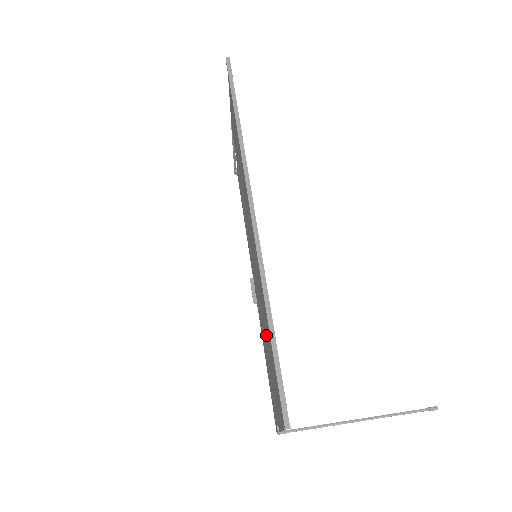
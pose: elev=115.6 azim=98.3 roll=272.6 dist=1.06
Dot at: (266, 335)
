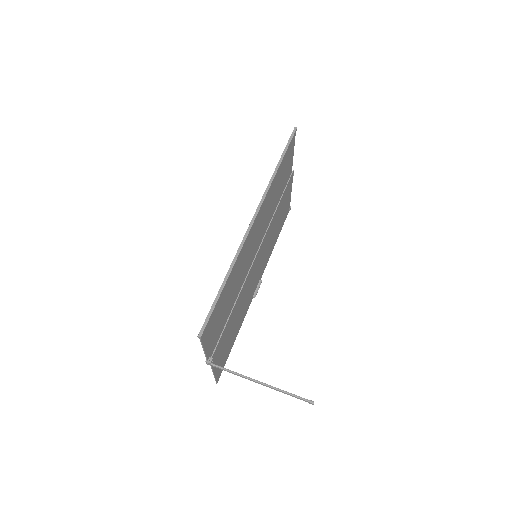
Dot at: (229, 298)
